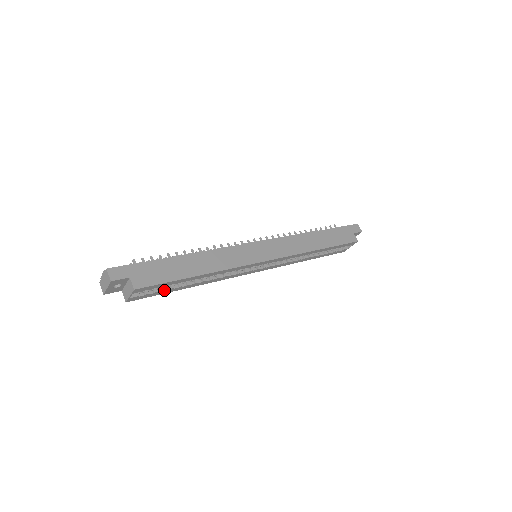
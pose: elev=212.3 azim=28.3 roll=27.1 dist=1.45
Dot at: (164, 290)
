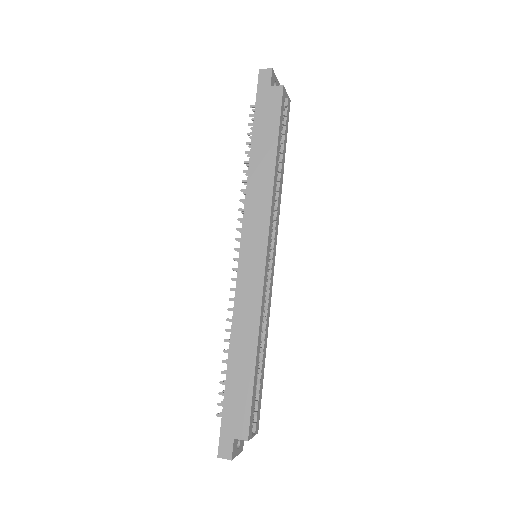
Dot at: (259, 392)
